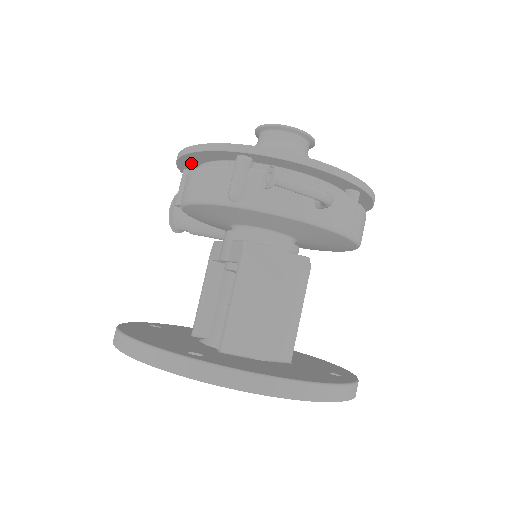
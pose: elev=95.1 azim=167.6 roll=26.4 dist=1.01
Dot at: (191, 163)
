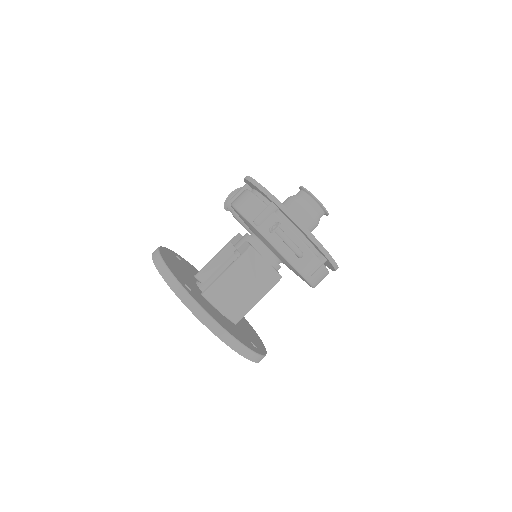
Dot at: (251, 185)
